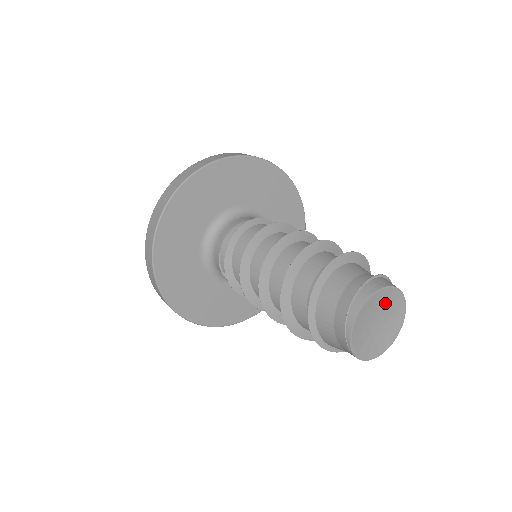
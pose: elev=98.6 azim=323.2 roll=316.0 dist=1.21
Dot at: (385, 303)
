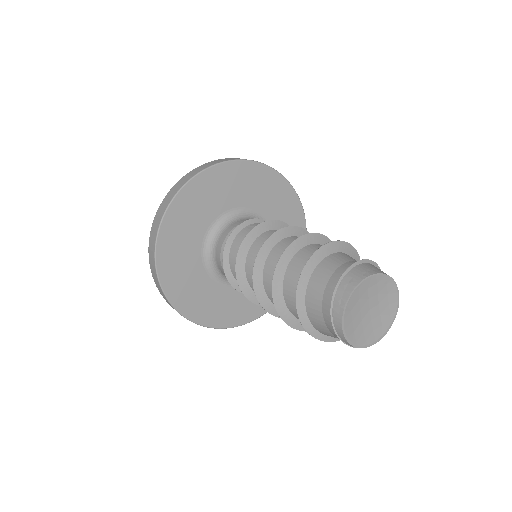
Dot at: (362, 298)
